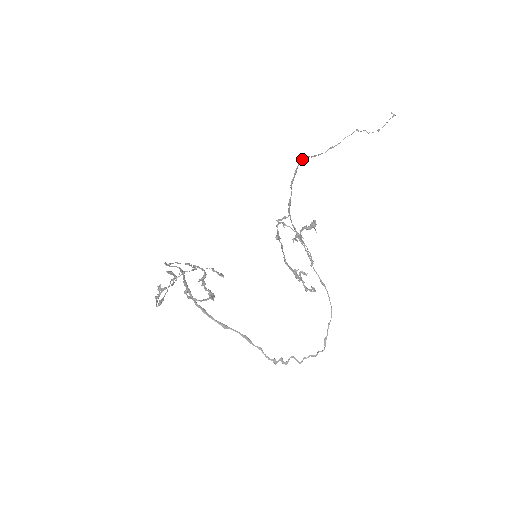
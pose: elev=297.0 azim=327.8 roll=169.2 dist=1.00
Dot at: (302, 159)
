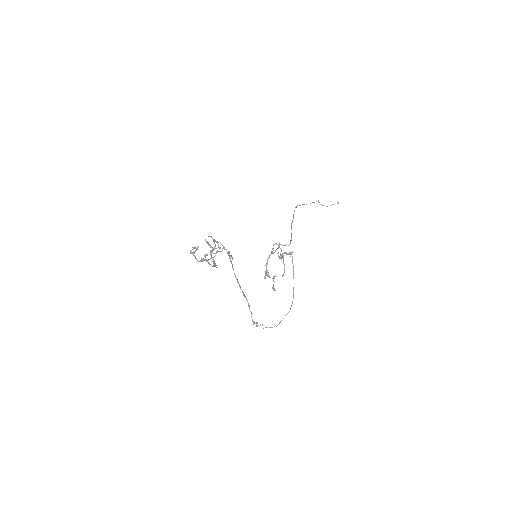
Dot at: occluded
